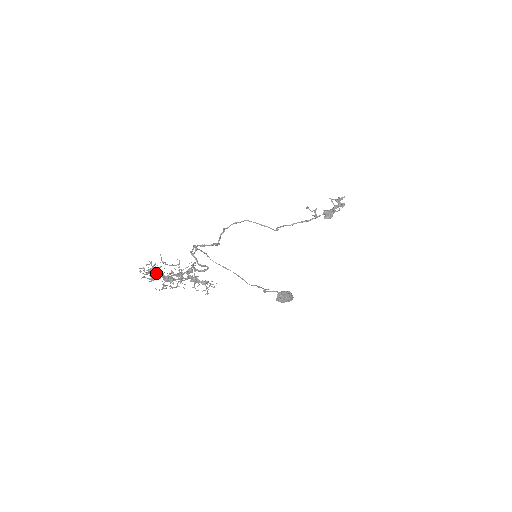
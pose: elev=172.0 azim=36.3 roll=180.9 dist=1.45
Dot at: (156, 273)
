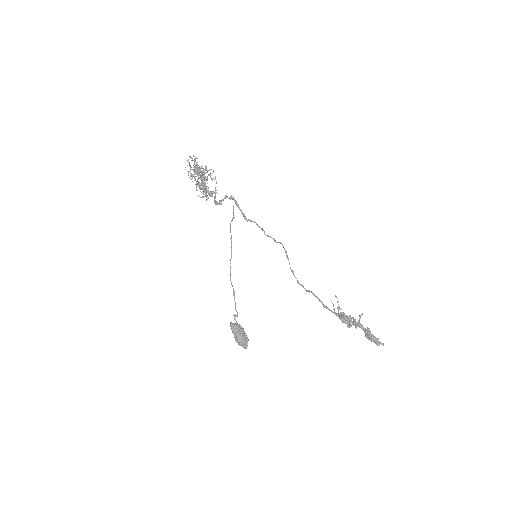
Dot at: occluded
